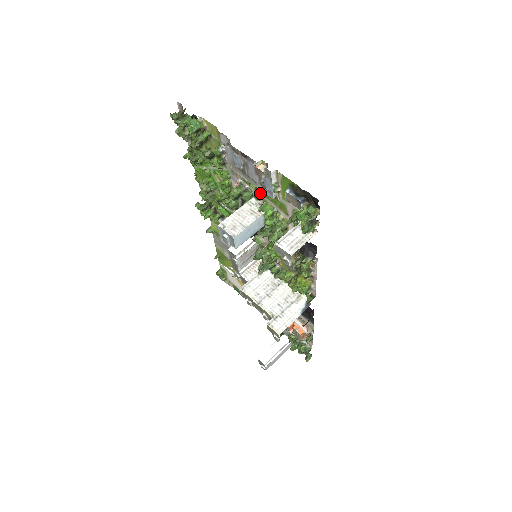
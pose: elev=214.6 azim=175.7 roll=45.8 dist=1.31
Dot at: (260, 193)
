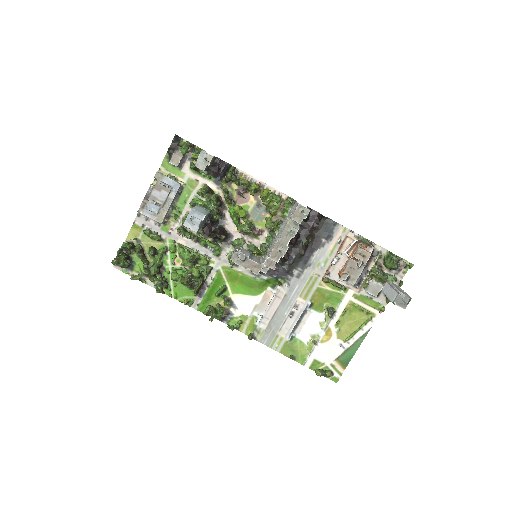
Dot at: (184, 208)
